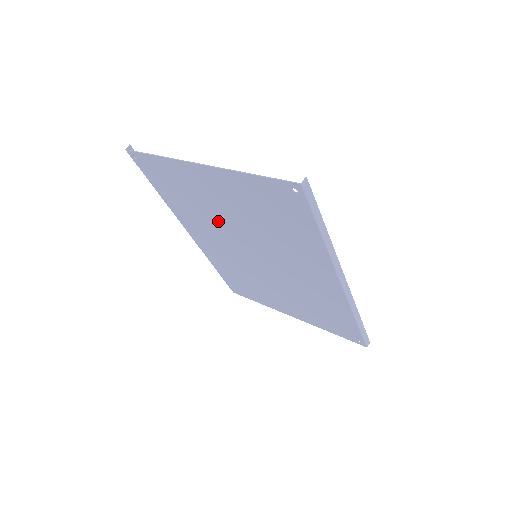
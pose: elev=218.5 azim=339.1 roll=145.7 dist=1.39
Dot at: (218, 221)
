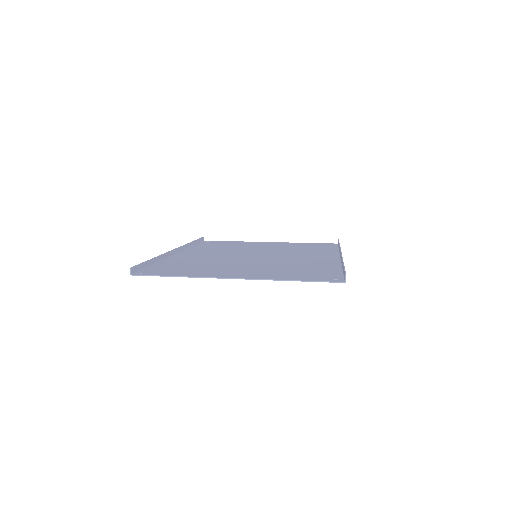
Dot at: occluded
